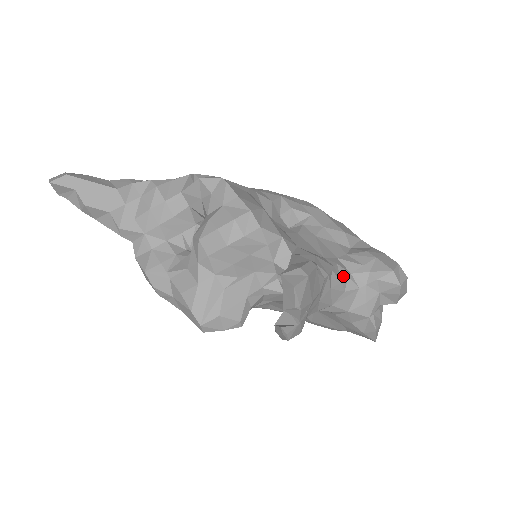
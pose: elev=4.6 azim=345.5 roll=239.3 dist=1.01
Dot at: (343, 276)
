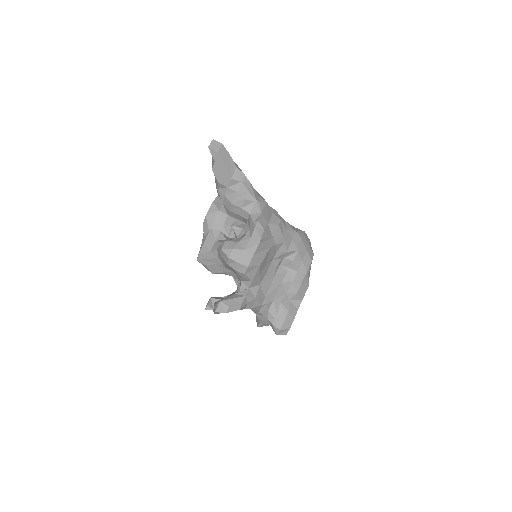
Dot at: (262, 309)
